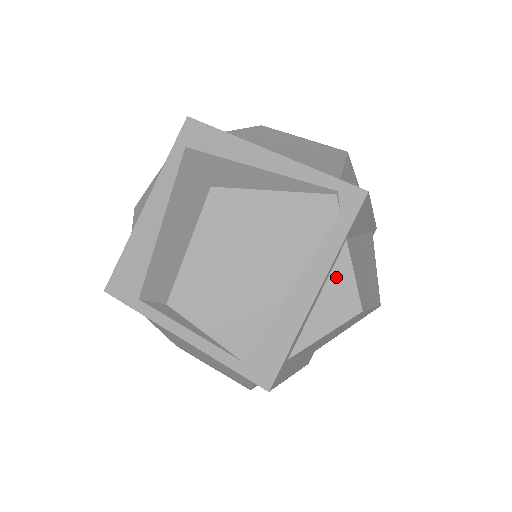
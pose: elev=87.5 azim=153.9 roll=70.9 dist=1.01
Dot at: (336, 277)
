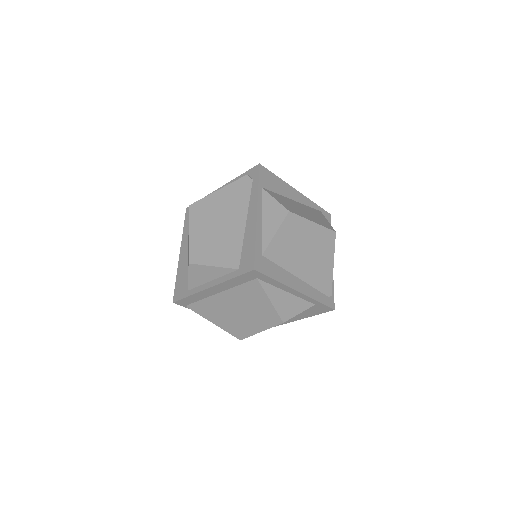
Dot at: (266, 205)
